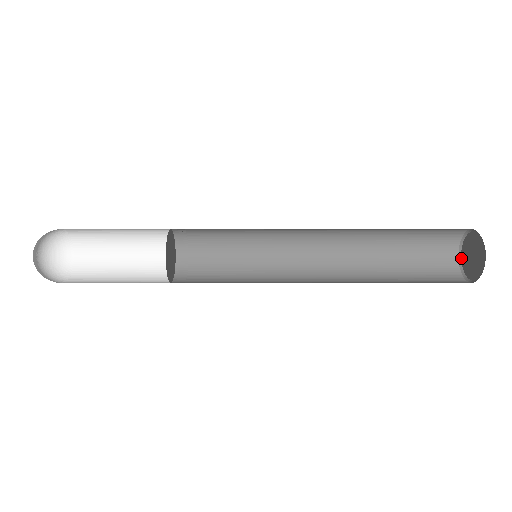
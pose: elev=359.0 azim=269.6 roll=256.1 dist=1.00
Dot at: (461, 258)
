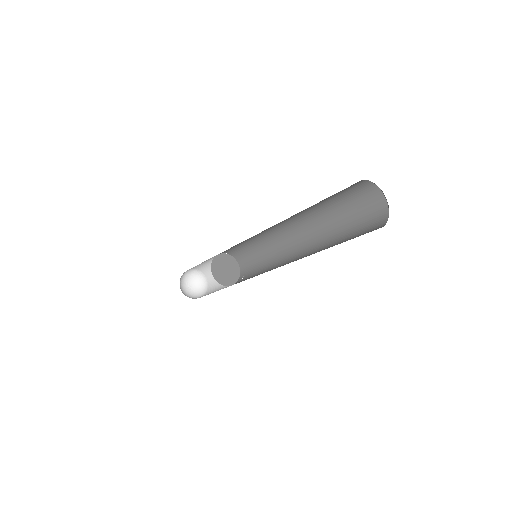
Dot at: (384, 223)
